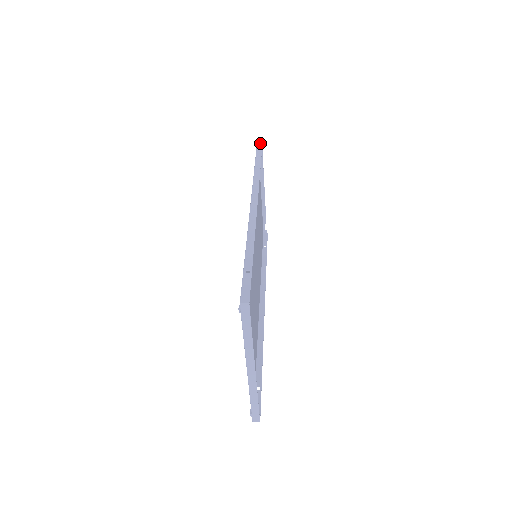
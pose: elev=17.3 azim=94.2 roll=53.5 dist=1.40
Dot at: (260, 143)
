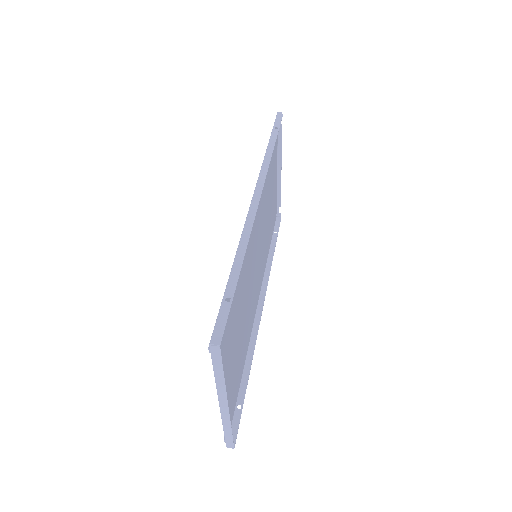
Dot at: (279, 119)
